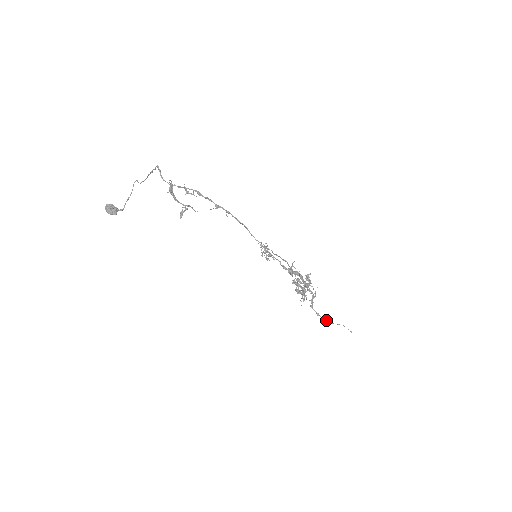
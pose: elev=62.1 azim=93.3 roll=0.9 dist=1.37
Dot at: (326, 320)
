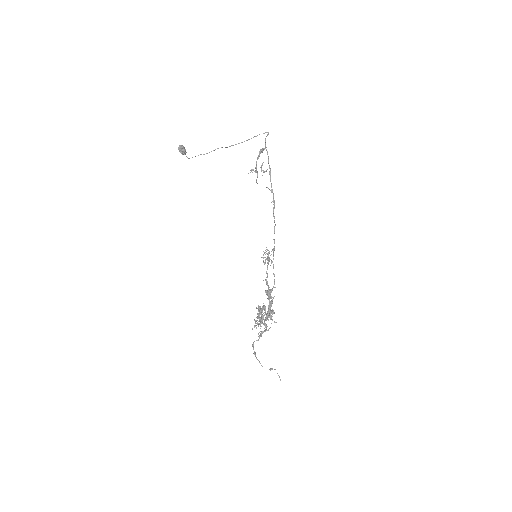
Dot at: occluded
